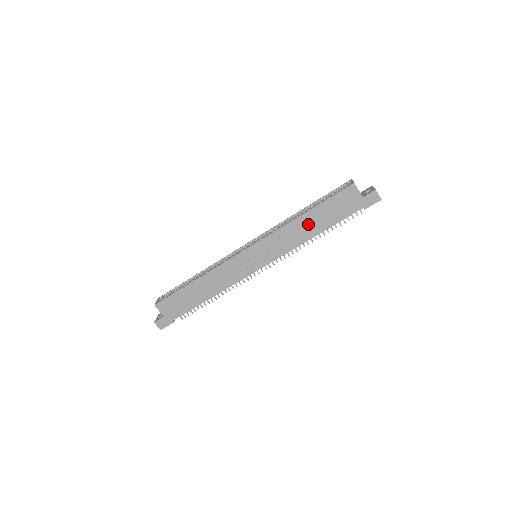
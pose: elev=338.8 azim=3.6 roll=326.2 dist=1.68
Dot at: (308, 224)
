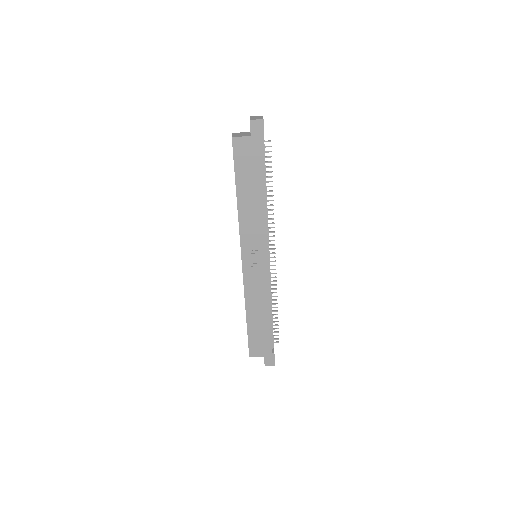
Dot at: (249, 199)
